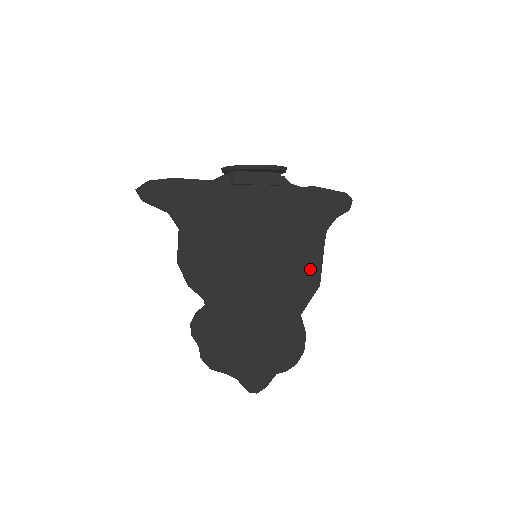
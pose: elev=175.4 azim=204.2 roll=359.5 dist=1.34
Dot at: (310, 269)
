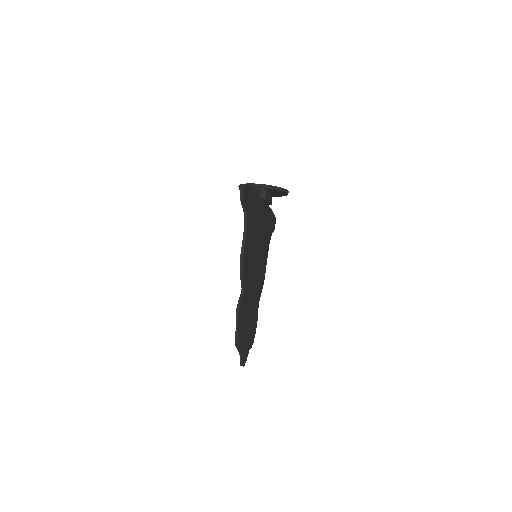
Dot at: (264, 269)
